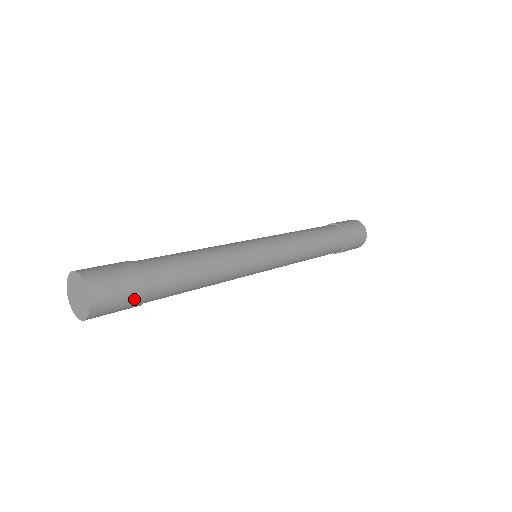
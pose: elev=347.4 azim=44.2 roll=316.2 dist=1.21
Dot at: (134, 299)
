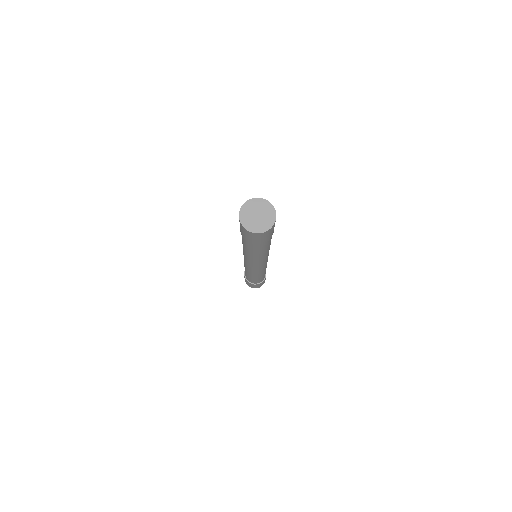
Dot at: (260, 242)
